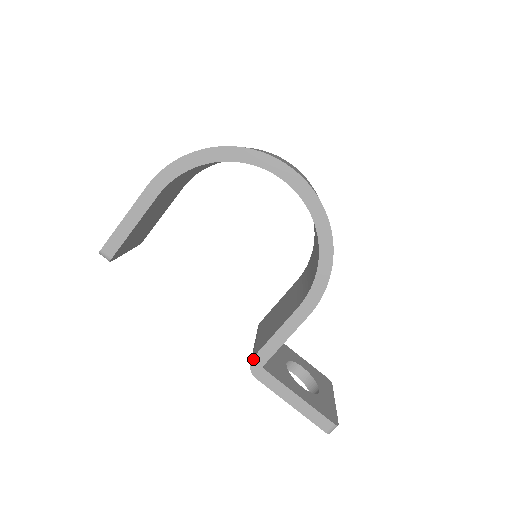
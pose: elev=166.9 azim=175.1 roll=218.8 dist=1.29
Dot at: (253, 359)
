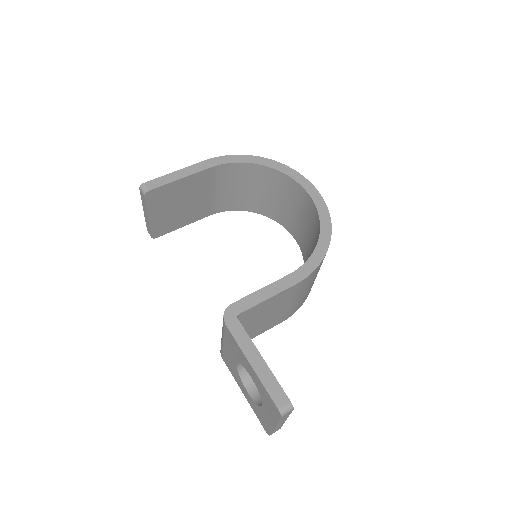
Dot at: (231, 305)
